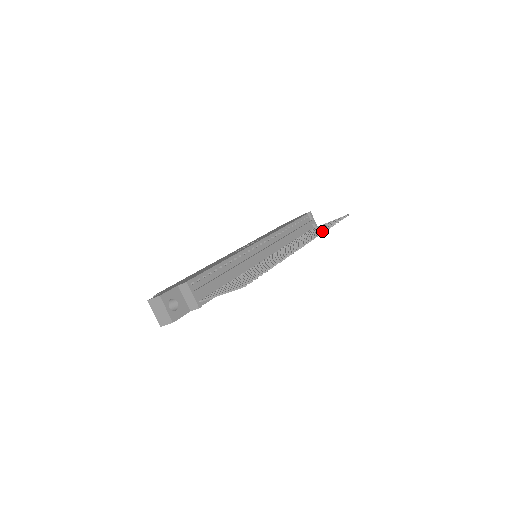
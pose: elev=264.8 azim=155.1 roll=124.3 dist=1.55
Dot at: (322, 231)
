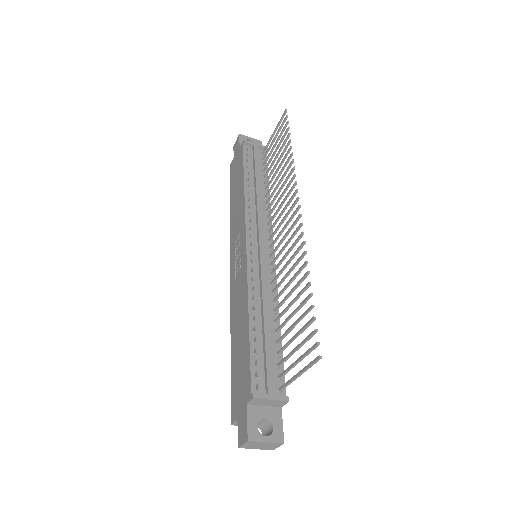
Dot at: (292, 169)
